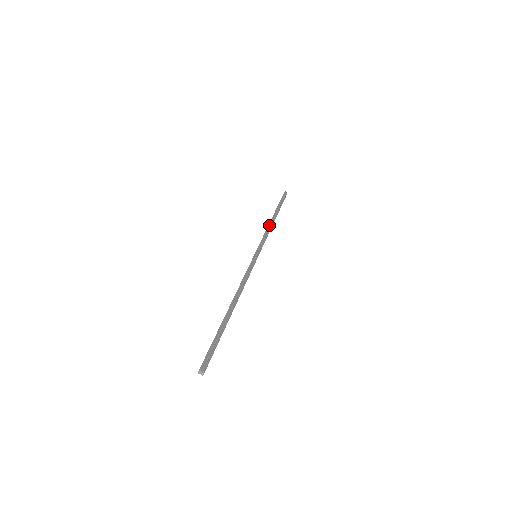
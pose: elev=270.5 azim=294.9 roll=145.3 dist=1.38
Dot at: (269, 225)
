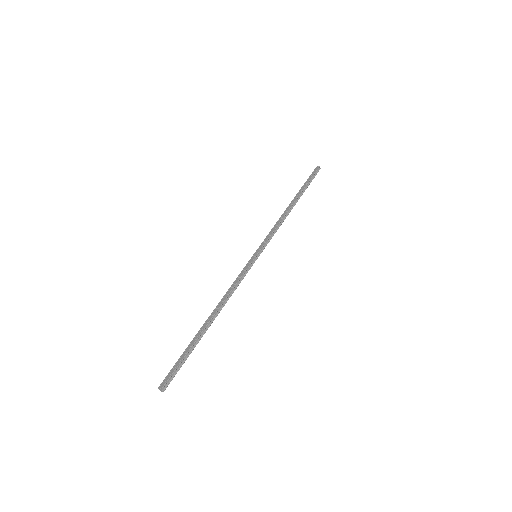
Dot at: (285, 216)
